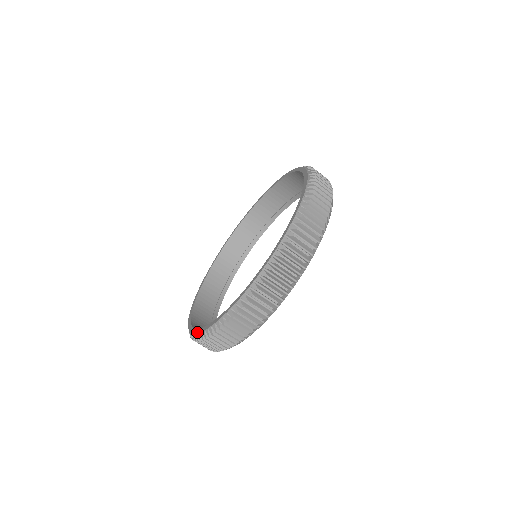
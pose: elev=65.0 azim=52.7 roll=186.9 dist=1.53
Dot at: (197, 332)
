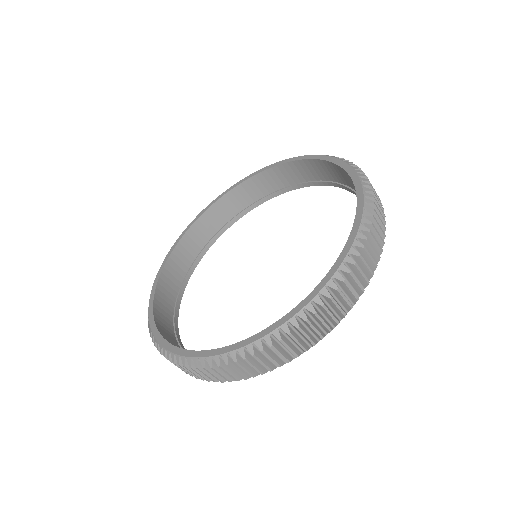
Dot at: (153, 286)
